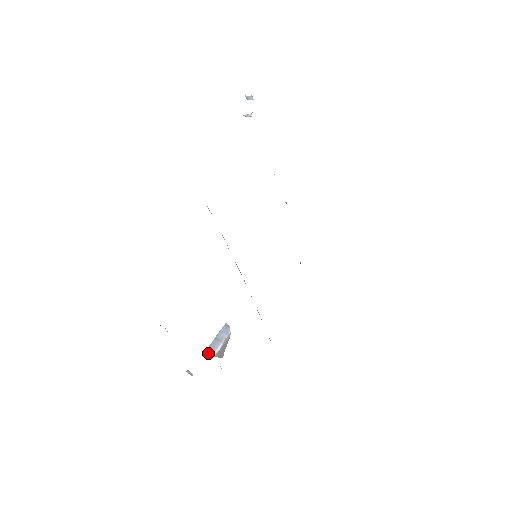
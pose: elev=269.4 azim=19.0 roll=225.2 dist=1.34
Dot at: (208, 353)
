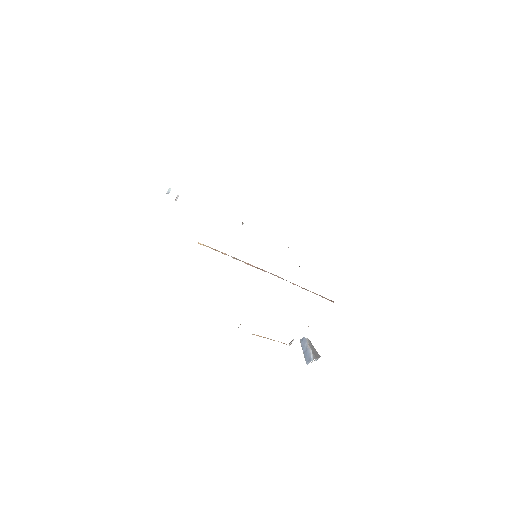
Dot at: occluded
